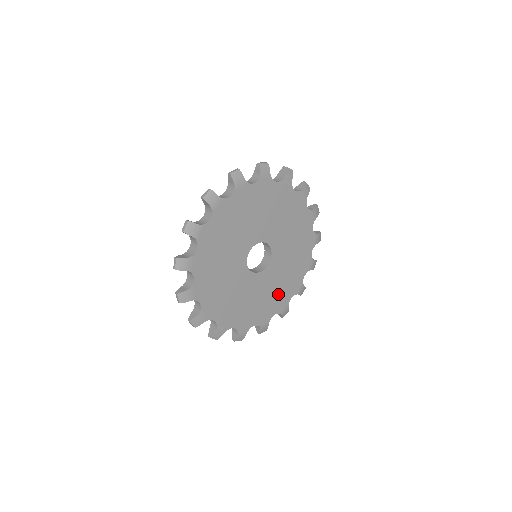
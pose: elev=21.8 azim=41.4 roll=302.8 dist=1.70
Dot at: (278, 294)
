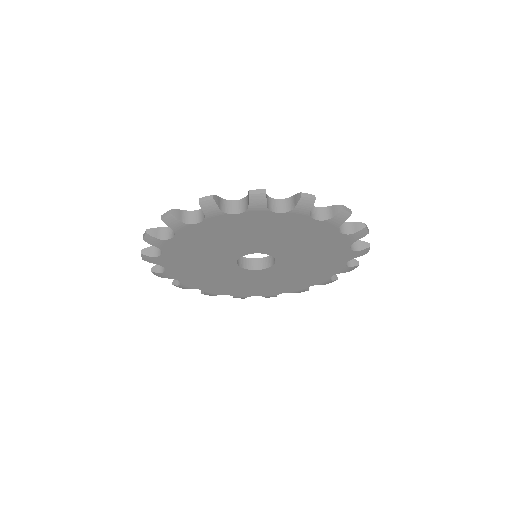
Dot at: (268, 287)
